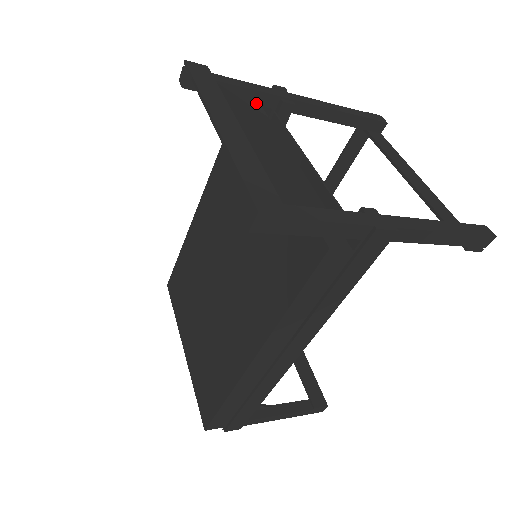
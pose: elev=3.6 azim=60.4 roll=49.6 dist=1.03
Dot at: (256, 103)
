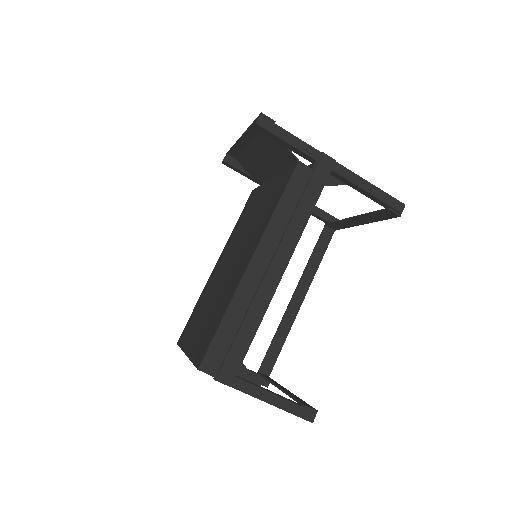
Dot at: occluded
